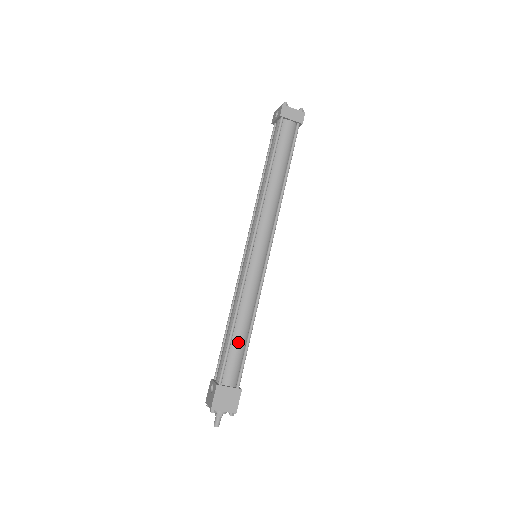
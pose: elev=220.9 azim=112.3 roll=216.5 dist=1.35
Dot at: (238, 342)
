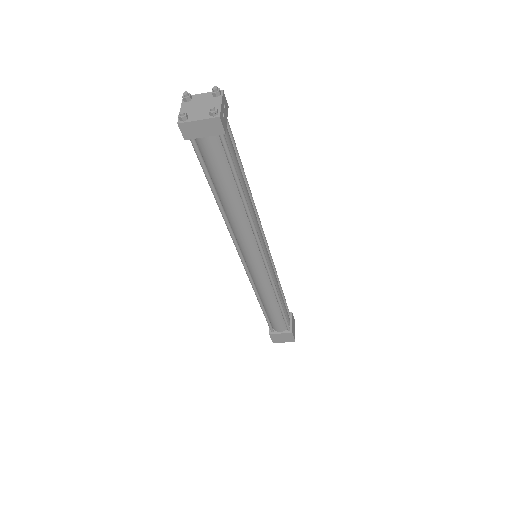
Dot at: (272, 314)
